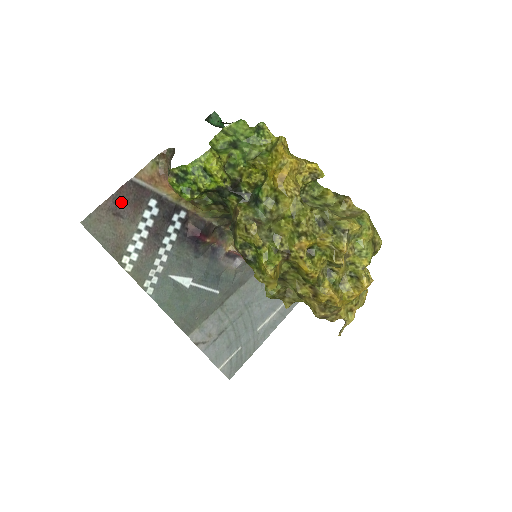
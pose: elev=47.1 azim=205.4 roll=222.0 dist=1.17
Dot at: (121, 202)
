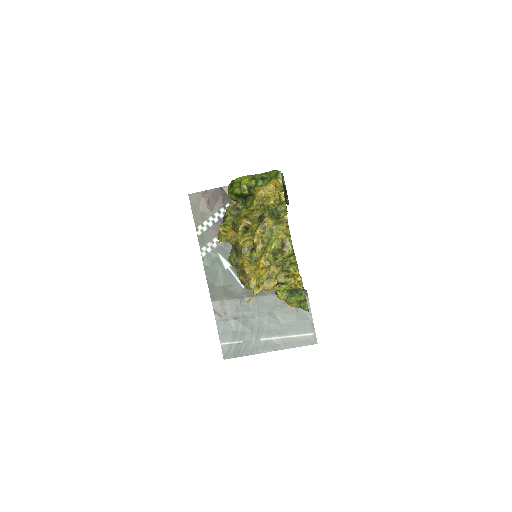
Dot at: (212, 196)
